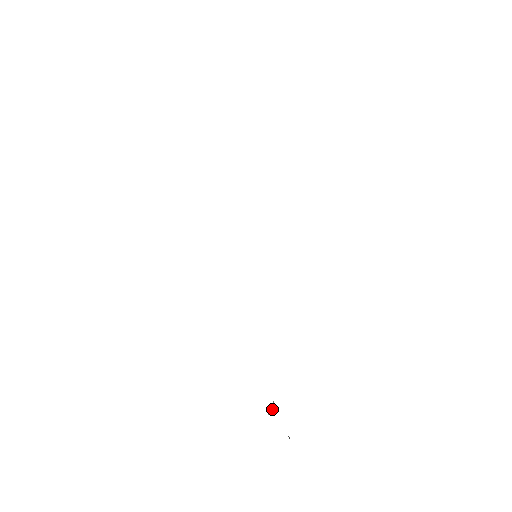
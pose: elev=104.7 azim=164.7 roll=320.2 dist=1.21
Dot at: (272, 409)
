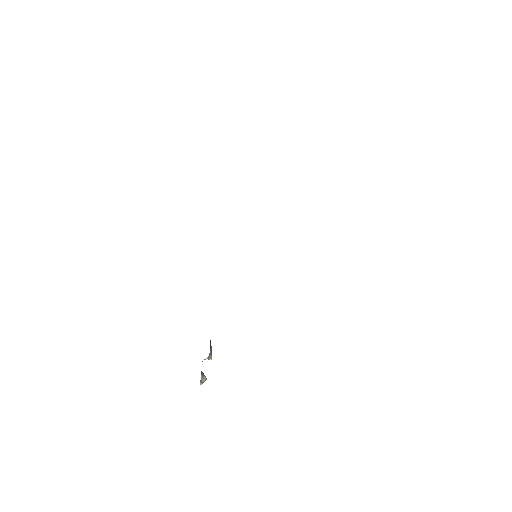
Dot at: occluded
